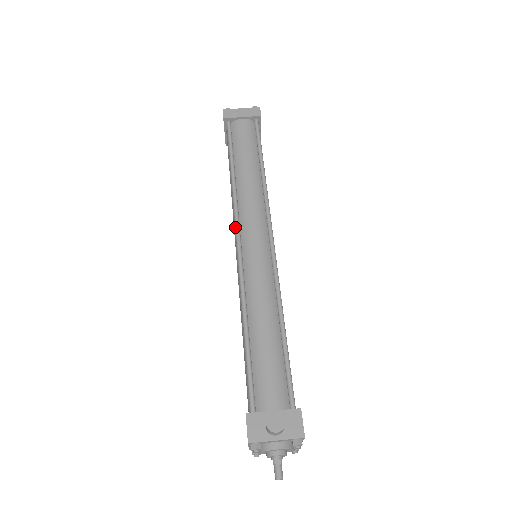
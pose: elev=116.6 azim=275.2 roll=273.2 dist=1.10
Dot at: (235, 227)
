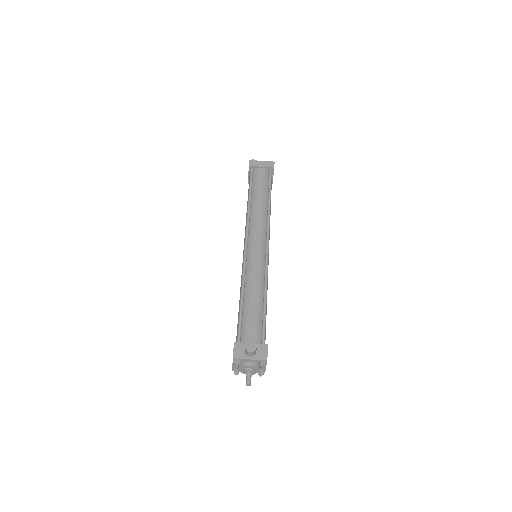
Dot at: (245, 235)
